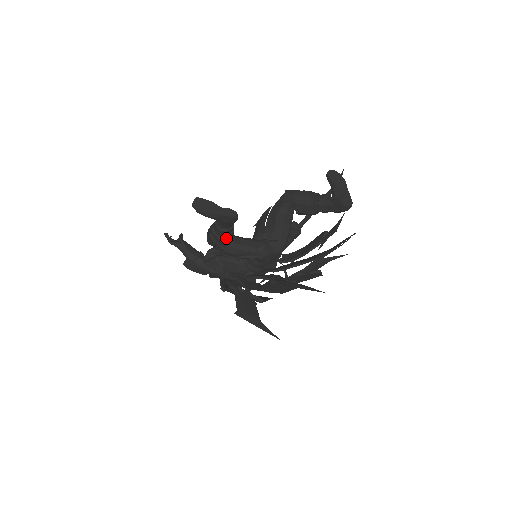
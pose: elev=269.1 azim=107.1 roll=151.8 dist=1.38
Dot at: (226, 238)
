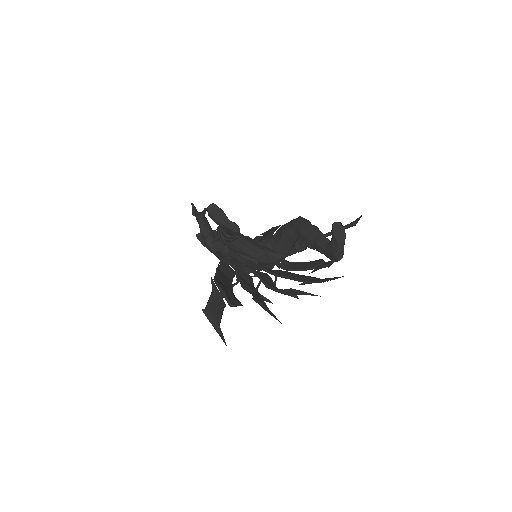
Dot at: occluded
